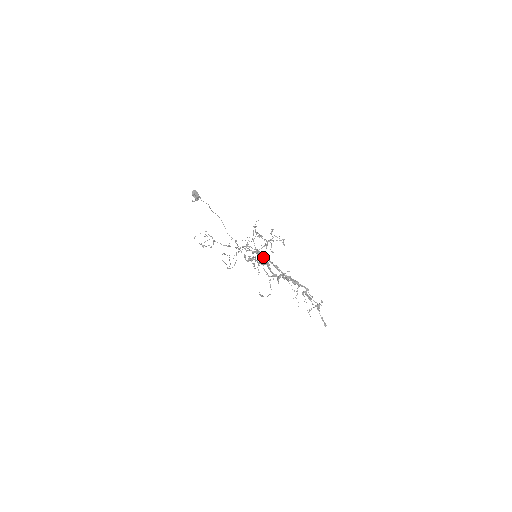
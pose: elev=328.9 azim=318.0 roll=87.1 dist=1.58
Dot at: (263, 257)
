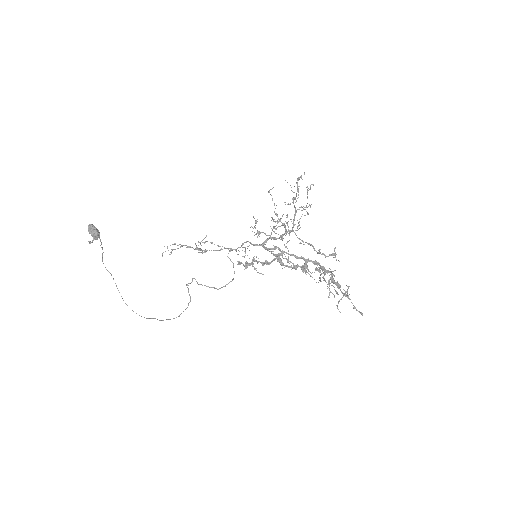
Dot at: (273, 249)
